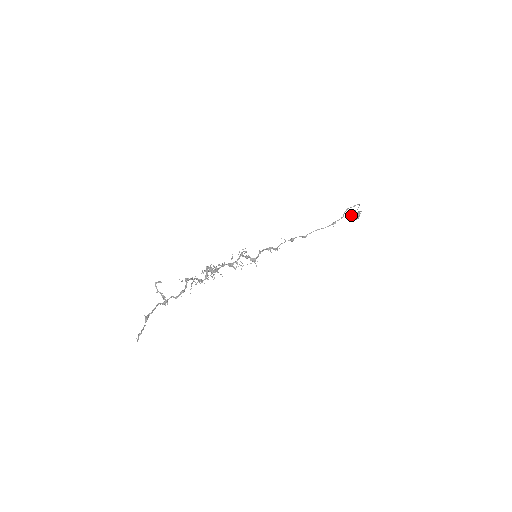
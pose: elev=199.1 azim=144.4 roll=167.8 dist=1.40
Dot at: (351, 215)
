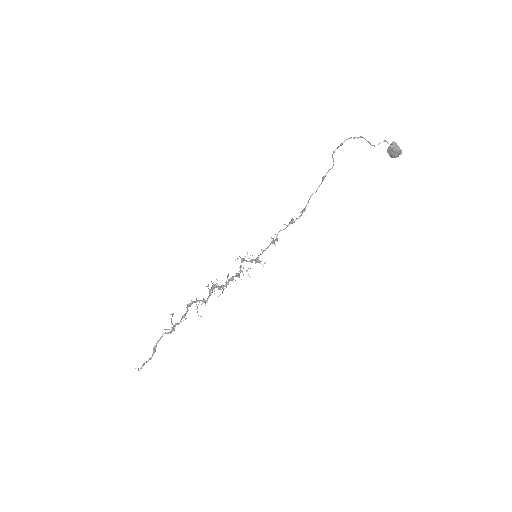
Dot at: (387, 152)
